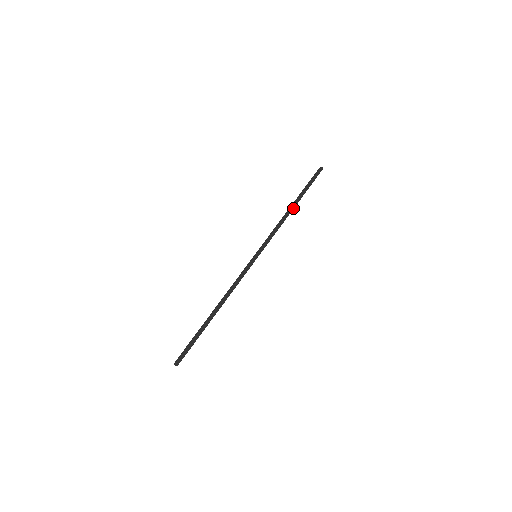
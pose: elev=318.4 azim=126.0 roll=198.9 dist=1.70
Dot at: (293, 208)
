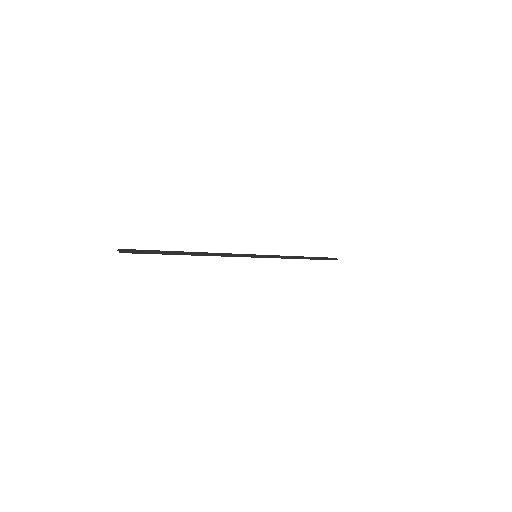
Dot at: (304, 258)
